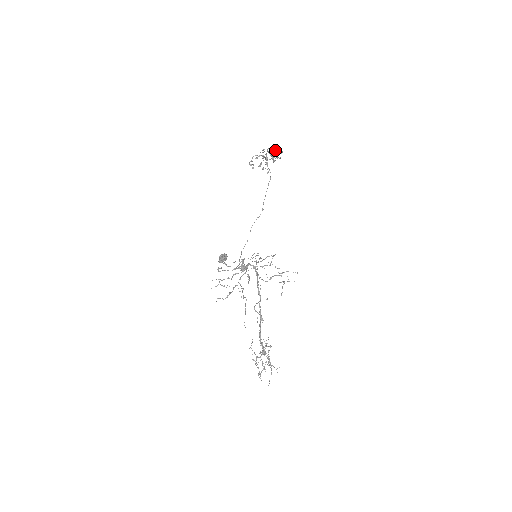
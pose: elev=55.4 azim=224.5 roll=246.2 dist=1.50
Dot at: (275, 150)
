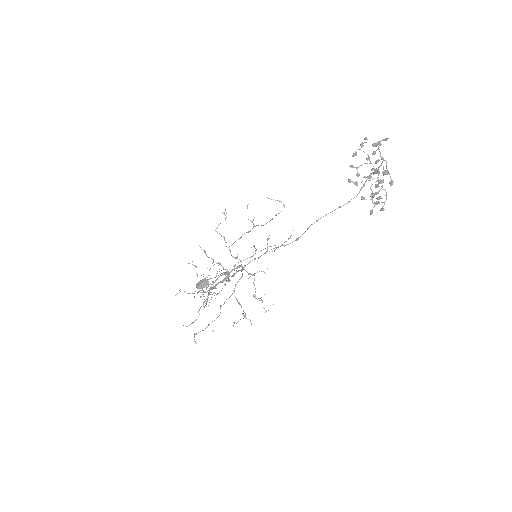
Dot at: occluded
